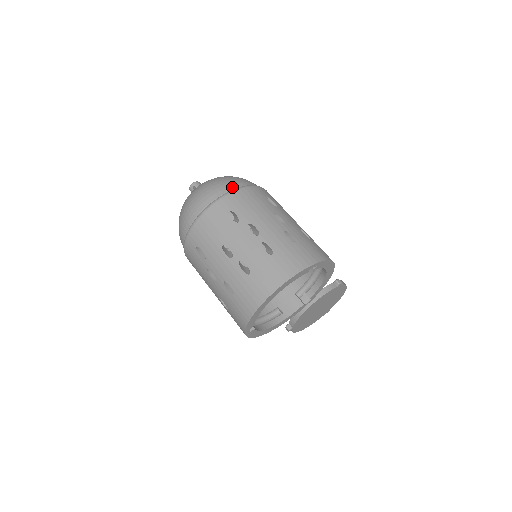
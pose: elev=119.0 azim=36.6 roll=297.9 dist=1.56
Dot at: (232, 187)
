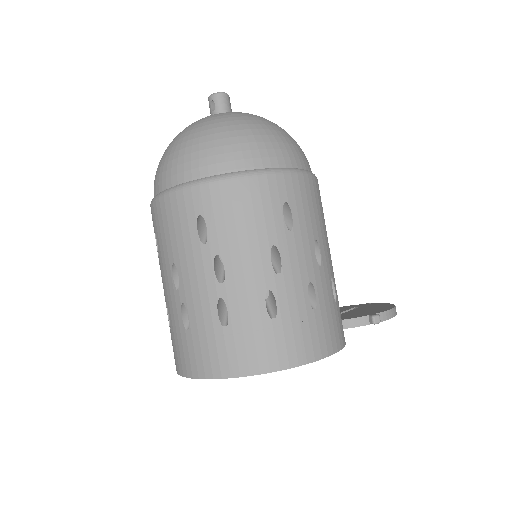
Dot at: (230, 166)
